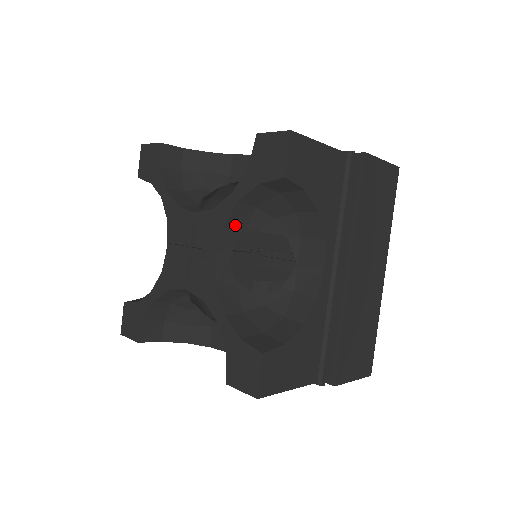
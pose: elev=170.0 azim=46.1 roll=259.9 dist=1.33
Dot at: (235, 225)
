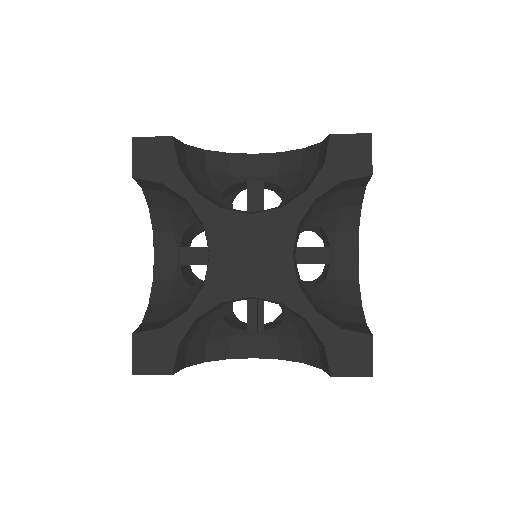
Dot at: (302, 223)
